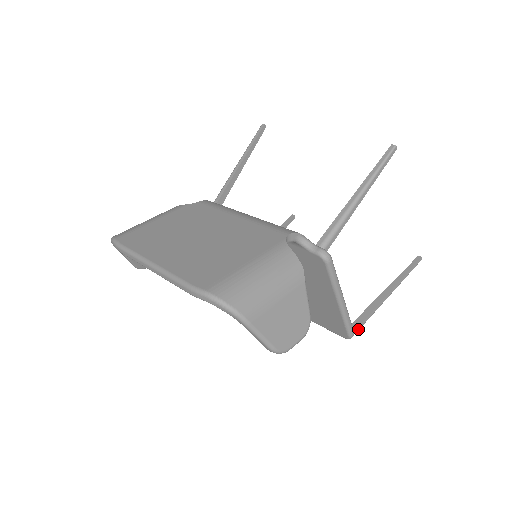
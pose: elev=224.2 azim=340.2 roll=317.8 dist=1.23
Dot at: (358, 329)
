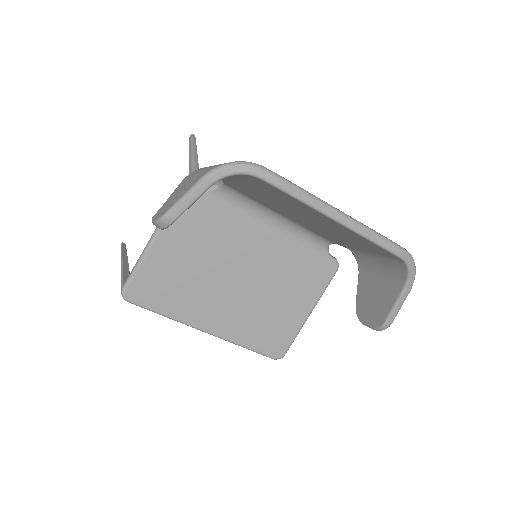
Dot at: occluded
